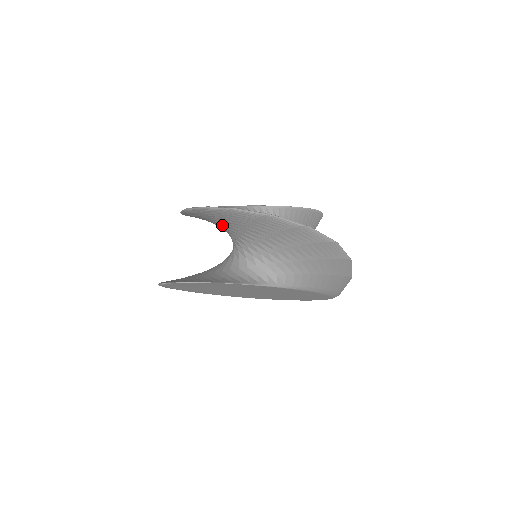
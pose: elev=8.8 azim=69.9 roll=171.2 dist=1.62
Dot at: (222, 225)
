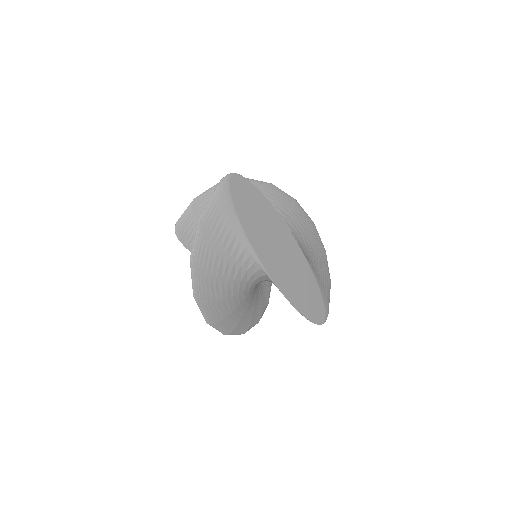
Dot at: occluded
